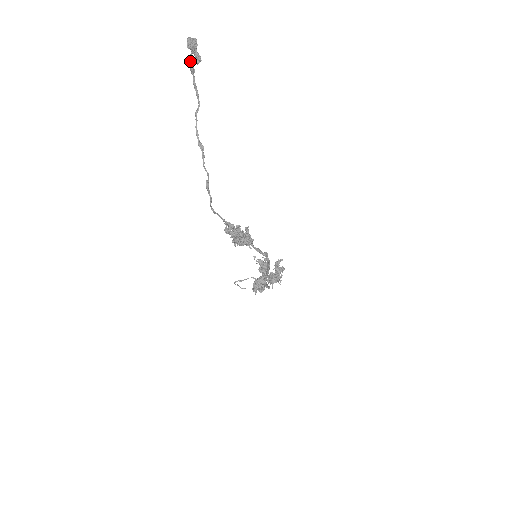
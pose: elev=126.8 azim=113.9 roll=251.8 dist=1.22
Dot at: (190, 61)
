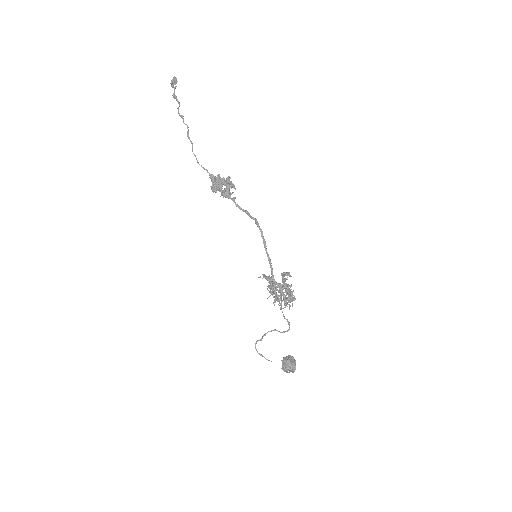
Dot at: (174, 95)
